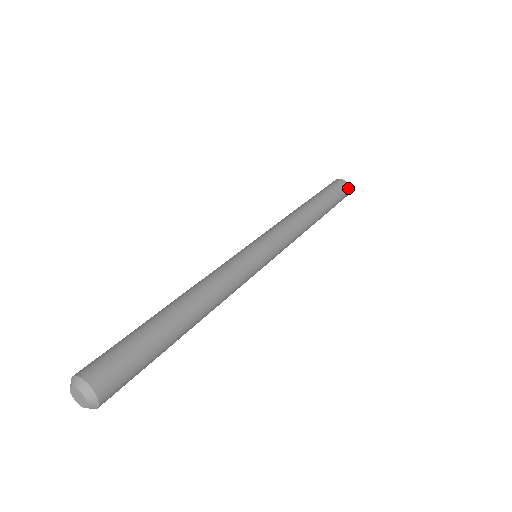
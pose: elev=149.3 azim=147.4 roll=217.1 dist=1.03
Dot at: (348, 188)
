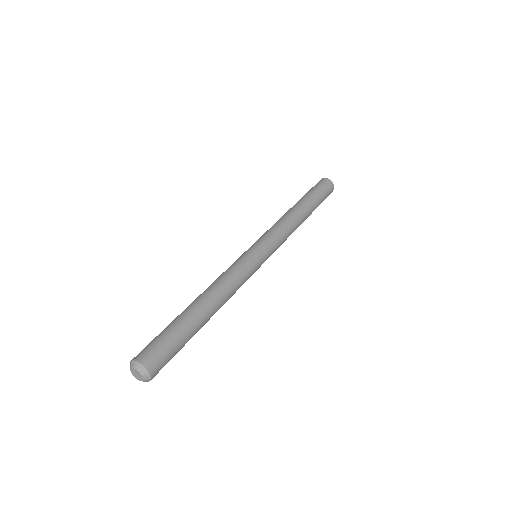
Dot at: (330, 182)
